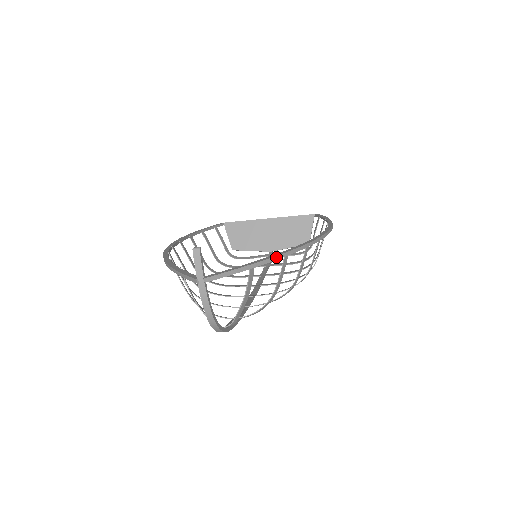
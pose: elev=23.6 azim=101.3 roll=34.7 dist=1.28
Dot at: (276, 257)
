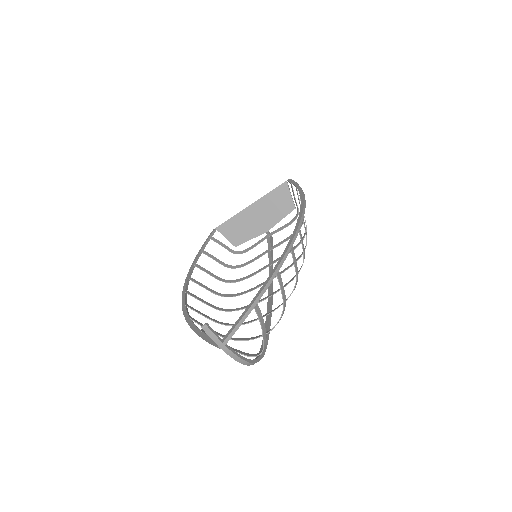
Dot at: (269, 282)
